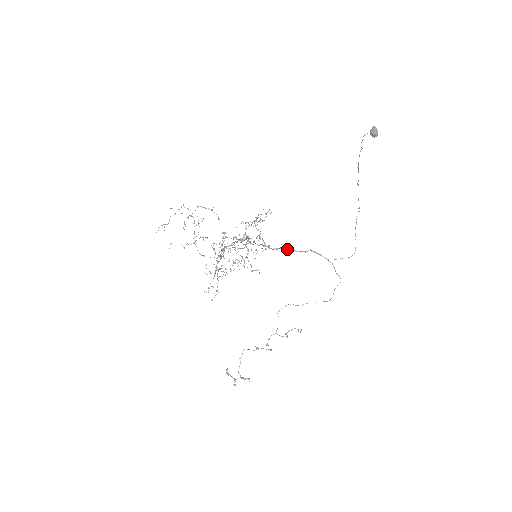
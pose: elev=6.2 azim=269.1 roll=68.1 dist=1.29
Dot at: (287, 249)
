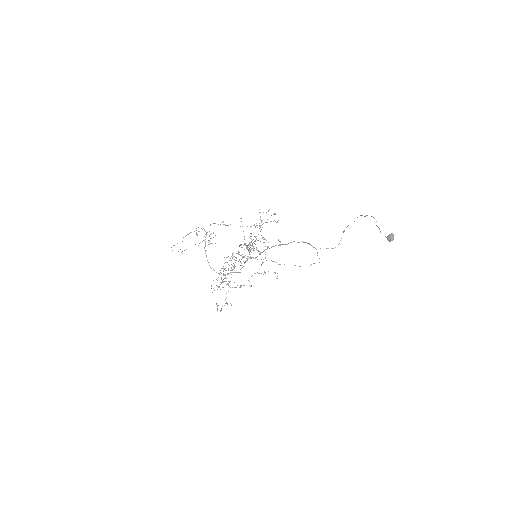
Dot at: (283, 244)
